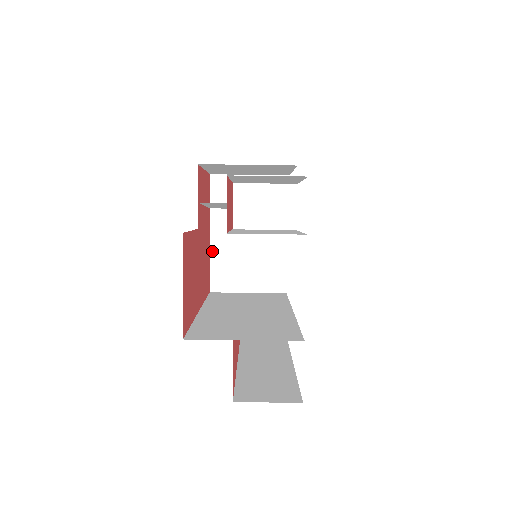
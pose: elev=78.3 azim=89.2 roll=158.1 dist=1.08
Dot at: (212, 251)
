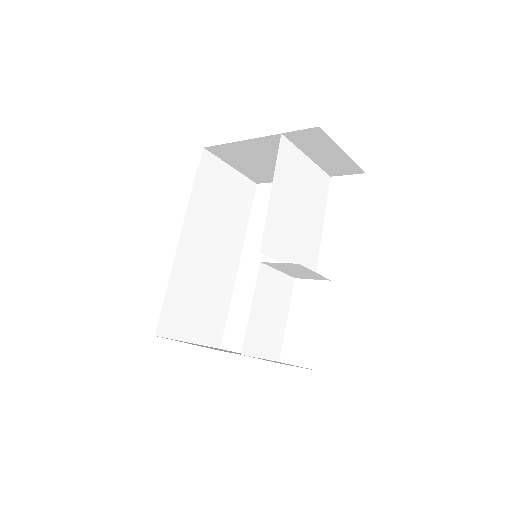
Dot at: (241, 142)
